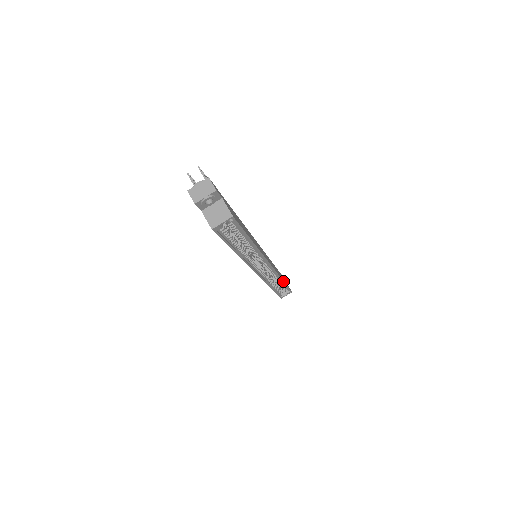
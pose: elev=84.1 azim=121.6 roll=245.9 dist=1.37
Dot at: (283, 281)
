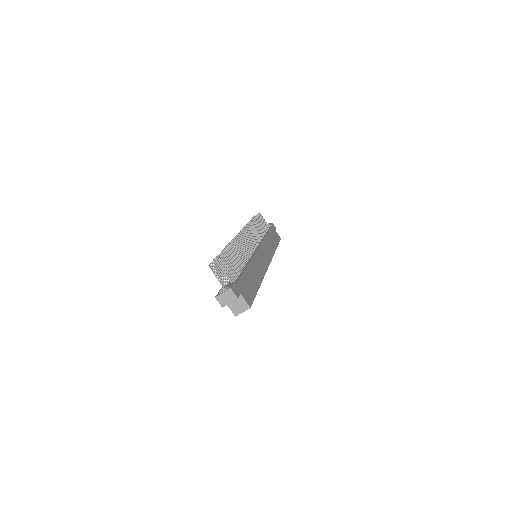
Dot at: occluded
